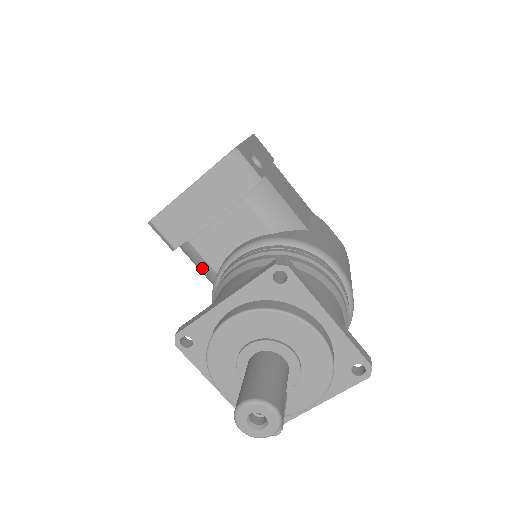
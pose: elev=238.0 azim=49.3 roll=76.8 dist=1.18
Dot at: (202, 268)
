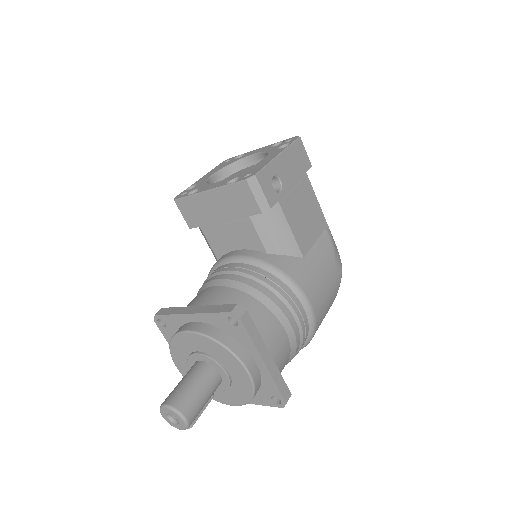
Dot at: occluded
